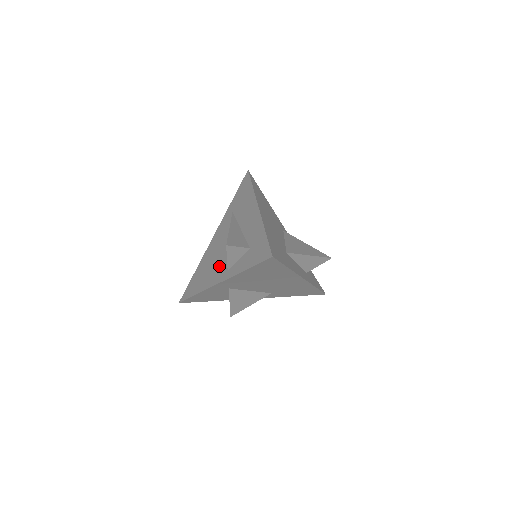
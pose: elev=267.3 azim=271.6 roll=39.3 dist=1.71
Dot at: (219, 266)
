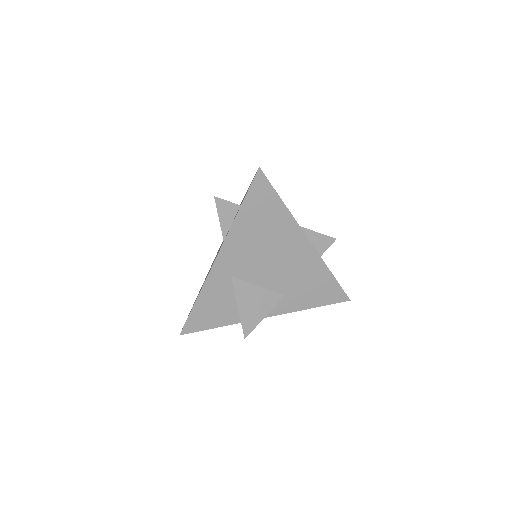
Dot at: occluded
